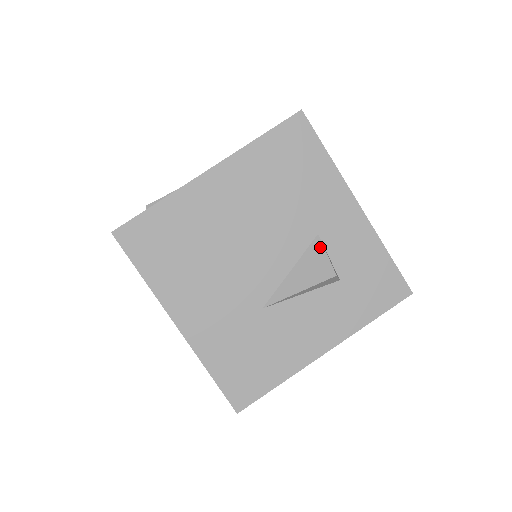
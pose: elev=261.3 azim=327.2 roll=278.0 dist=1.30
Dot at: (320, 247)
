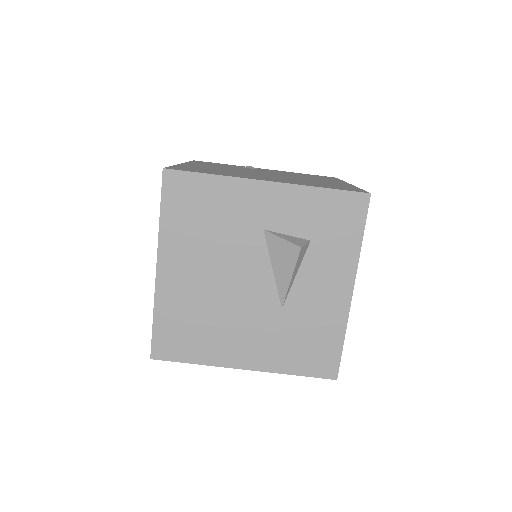
Dot at: (273, 237)
